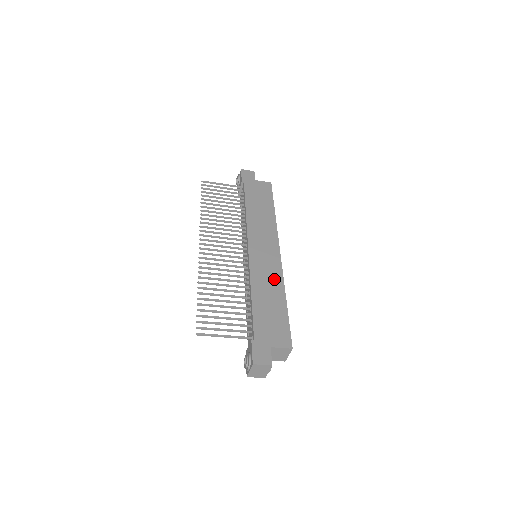
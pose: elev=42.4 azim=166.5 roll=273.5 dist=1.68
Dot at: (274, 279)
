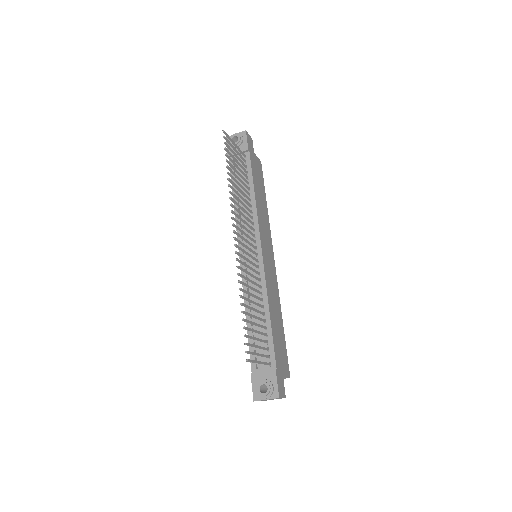
Dot at: (276, 294)
